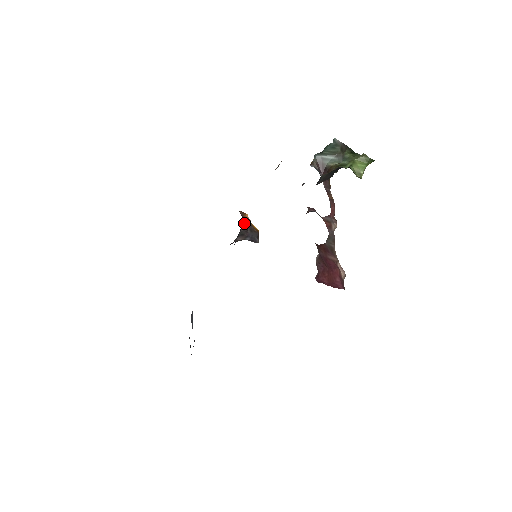
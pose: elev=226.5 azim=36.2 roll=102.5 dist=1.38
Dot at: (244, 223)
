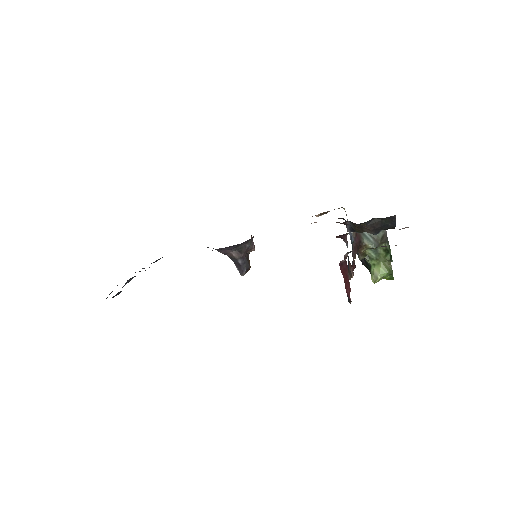
Dot at: (250, 243)
